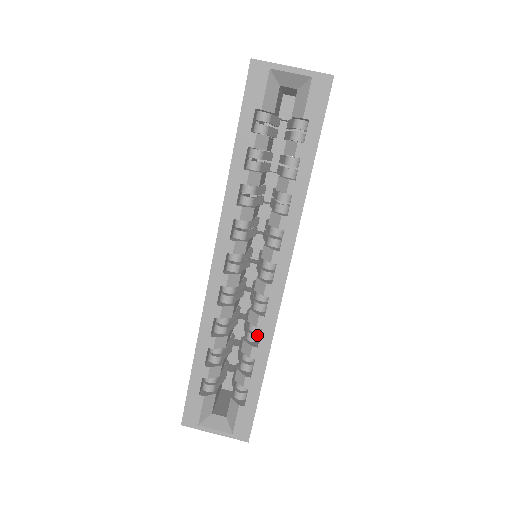
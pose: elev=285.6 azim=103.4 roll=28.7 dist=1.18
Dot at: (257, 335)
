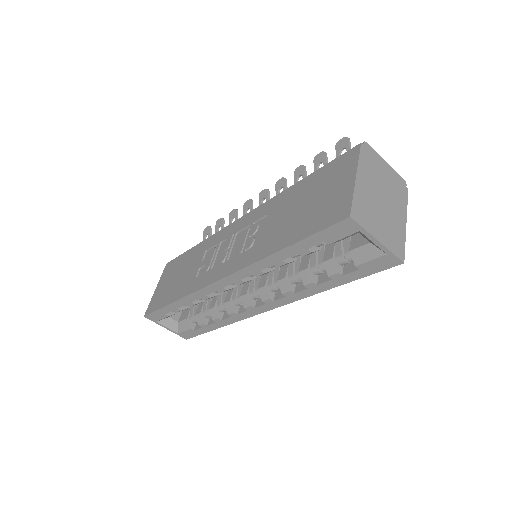
Dot at: (226, 311)
